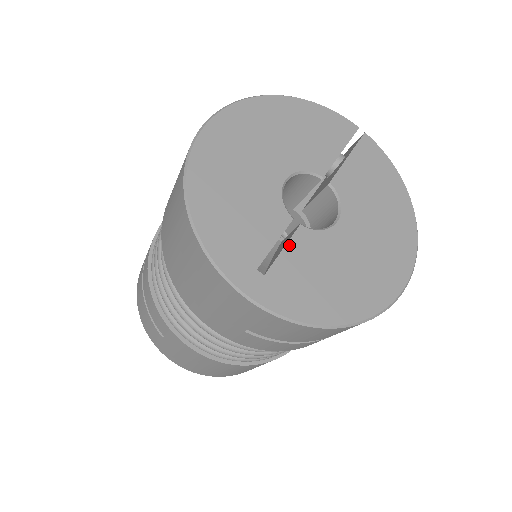
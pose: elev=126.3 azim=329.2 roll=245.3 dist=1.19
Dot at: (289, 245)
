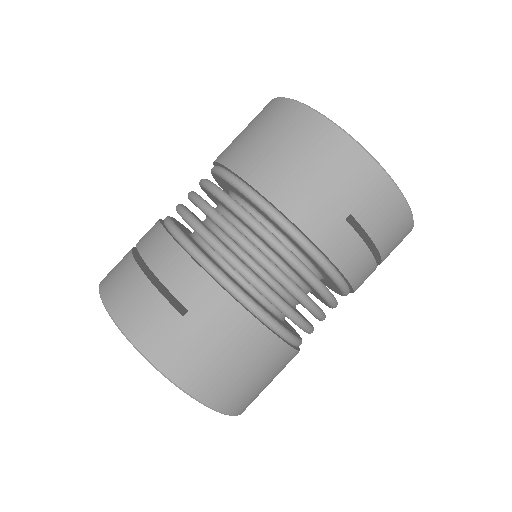
Dot at: occluded
